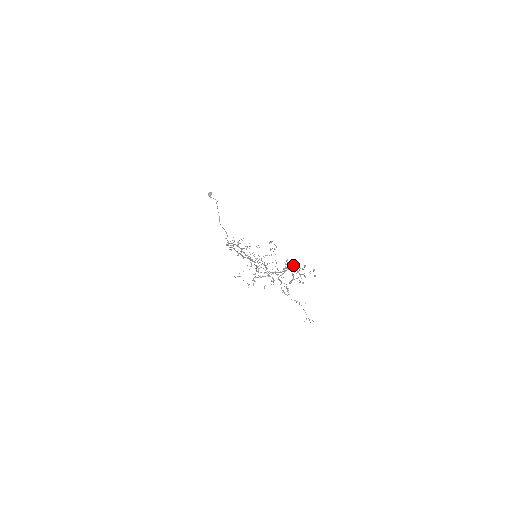
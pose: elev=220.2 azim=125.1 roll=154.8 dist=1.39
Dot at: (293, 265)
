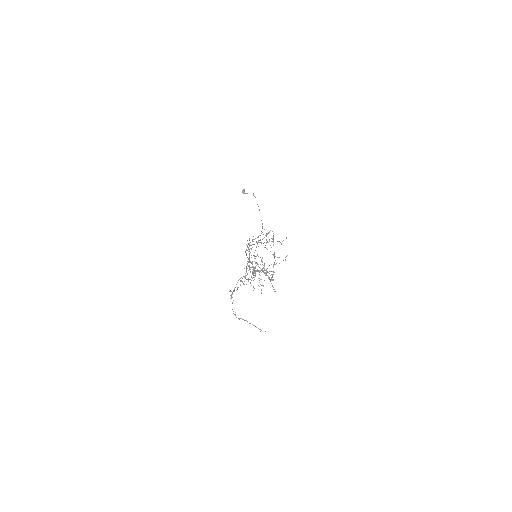
Dot at: occluded
